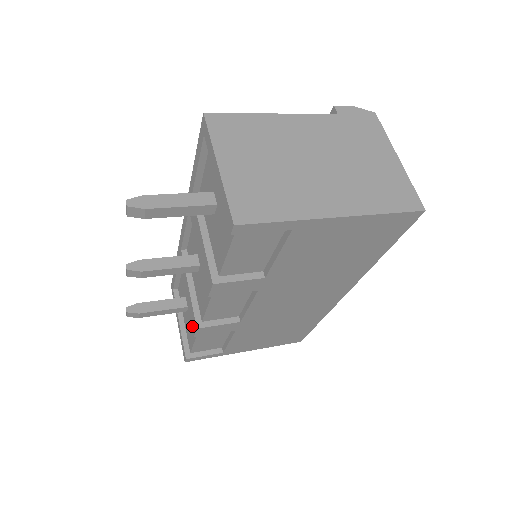
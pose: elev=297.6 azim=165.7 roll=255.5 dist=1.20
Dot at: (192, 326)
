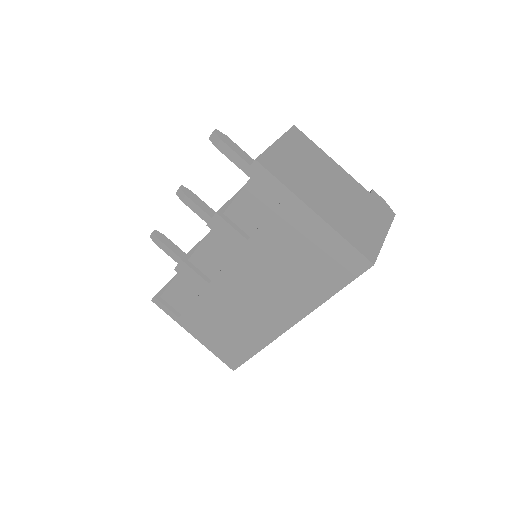
Dot at: occluded
